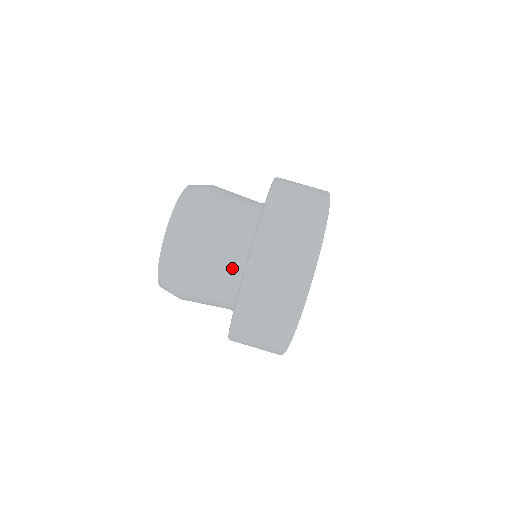
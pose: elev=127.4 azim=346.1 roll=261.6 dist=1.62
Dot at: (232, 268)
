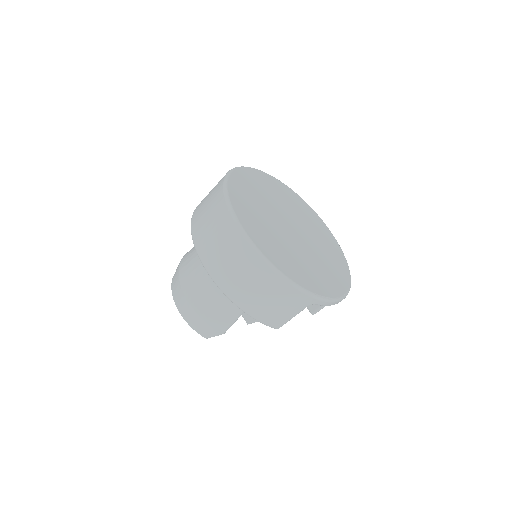
Dot at: occluded
